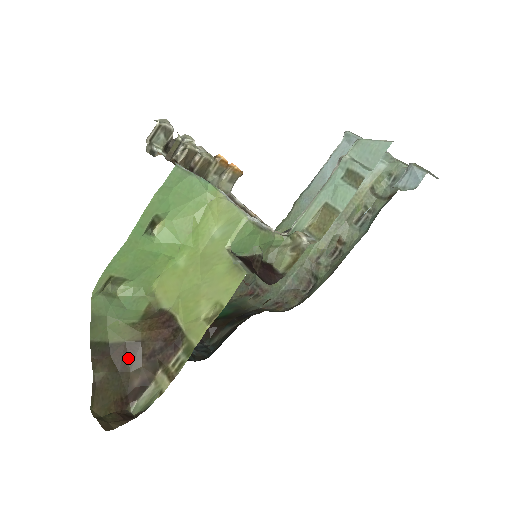
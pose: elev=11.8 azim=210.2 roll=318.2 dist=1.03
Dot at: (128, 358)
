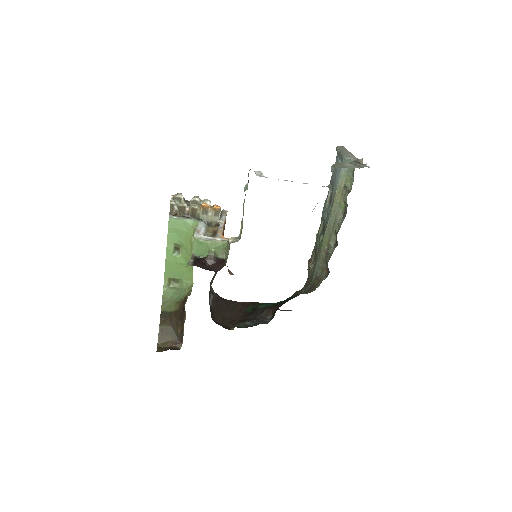
Dot at: (175, 319)
